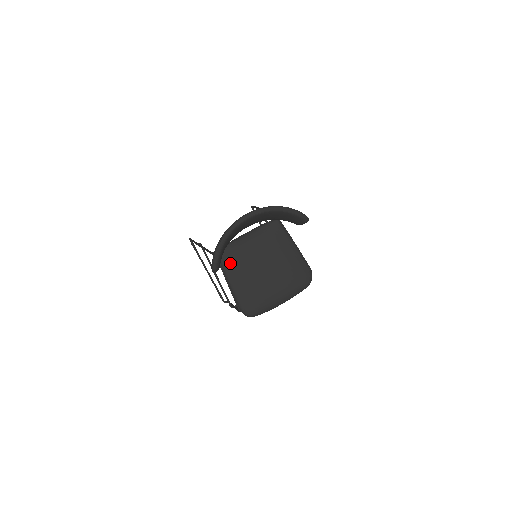
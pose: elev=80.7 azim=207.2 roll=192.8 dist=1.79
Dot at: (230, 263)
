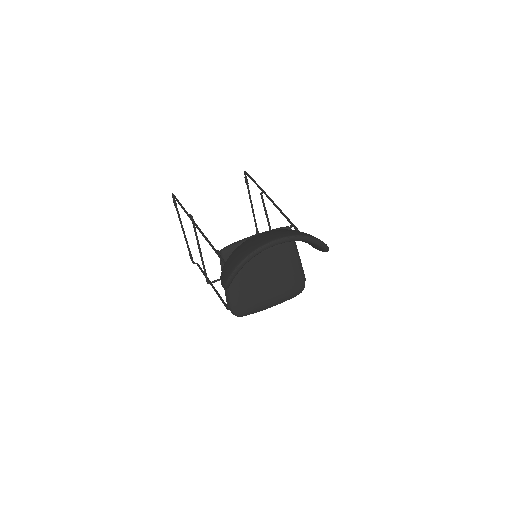
Dot at: occluded
